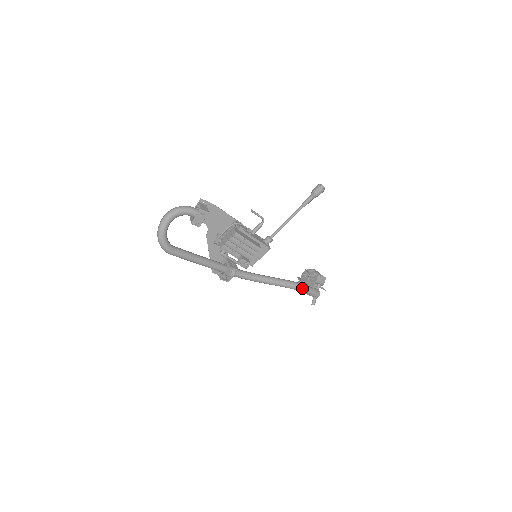
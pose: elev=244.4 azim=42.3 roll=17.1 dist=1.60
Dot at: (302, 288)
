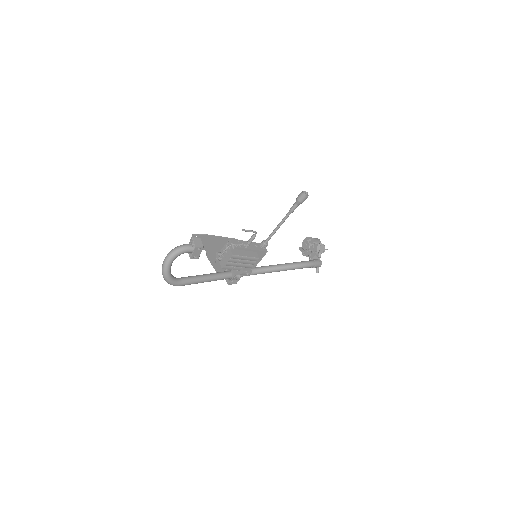
Dot at: (304, 266)
